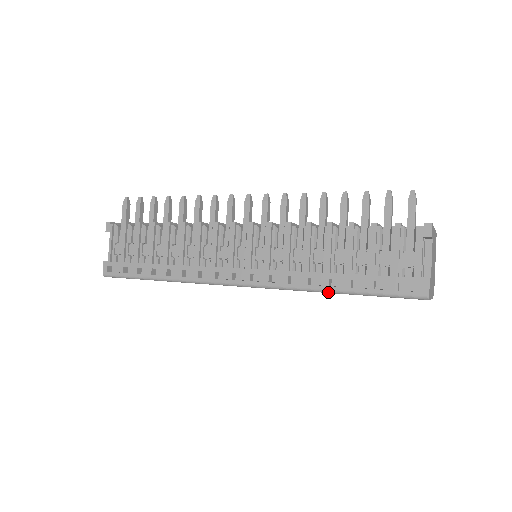
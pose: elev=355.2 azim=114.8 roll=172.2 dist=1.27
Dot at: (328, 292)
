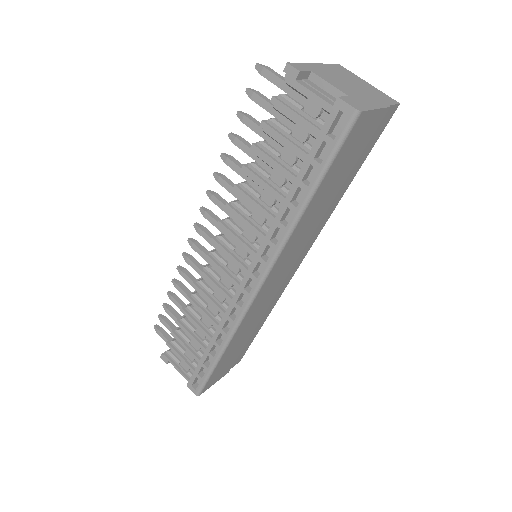
Dot at: (302, 212)
